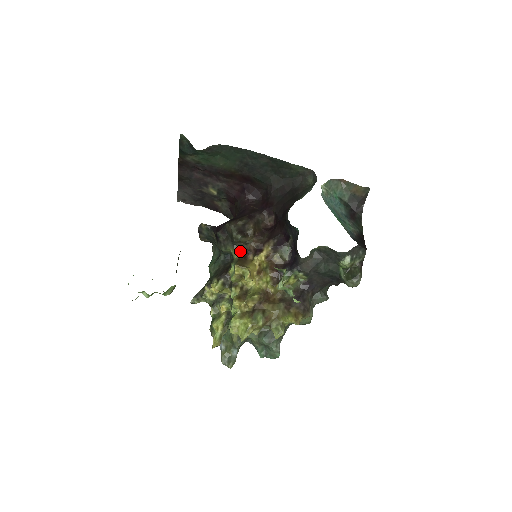
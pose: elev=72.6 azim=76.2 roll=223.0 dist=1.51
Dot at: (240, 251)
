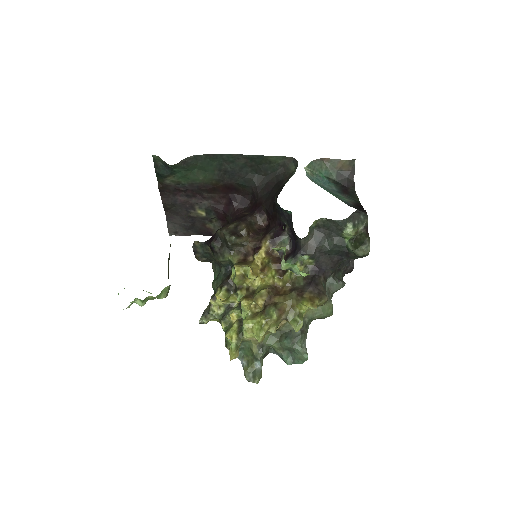
Dot at: (238, 255)
